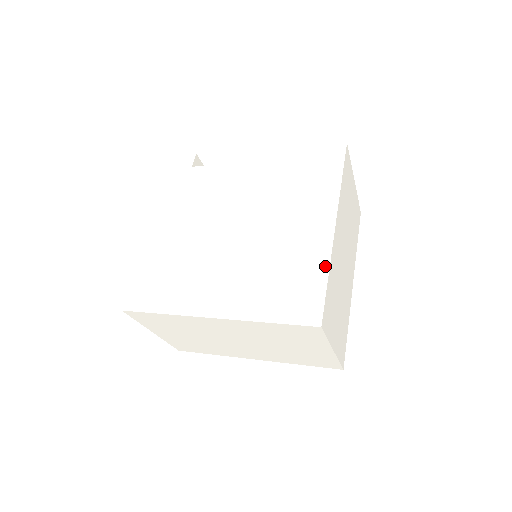
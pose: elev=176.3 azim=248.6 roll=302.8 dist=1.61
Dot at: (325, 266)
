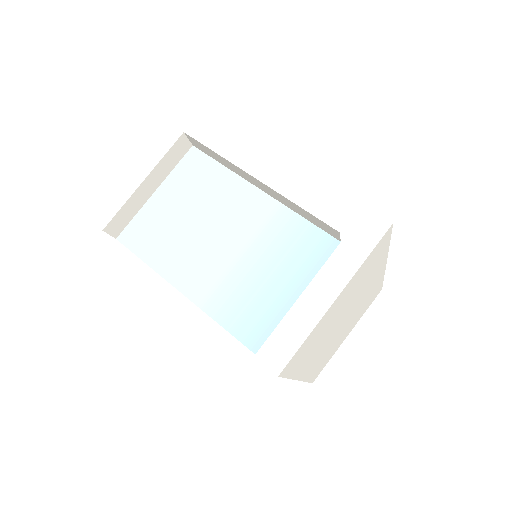
Dot at: occluded
